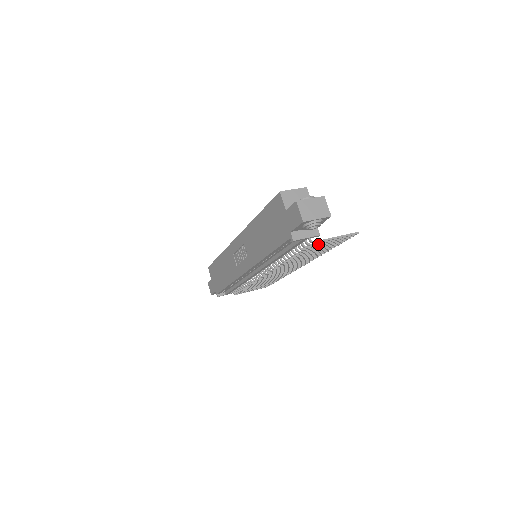
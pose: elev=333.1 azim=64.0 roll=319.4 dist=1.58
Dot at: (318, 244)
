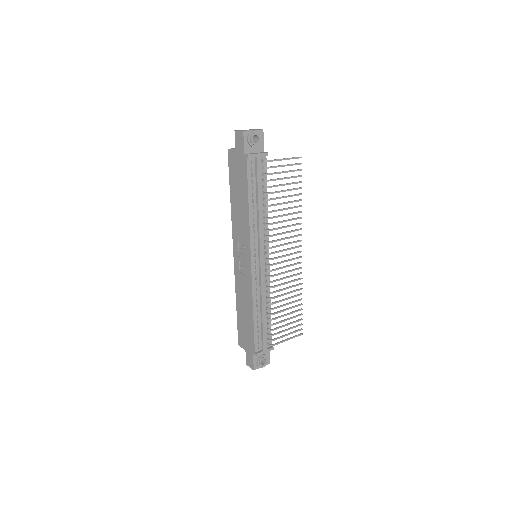
Dot at: (274, 167)
